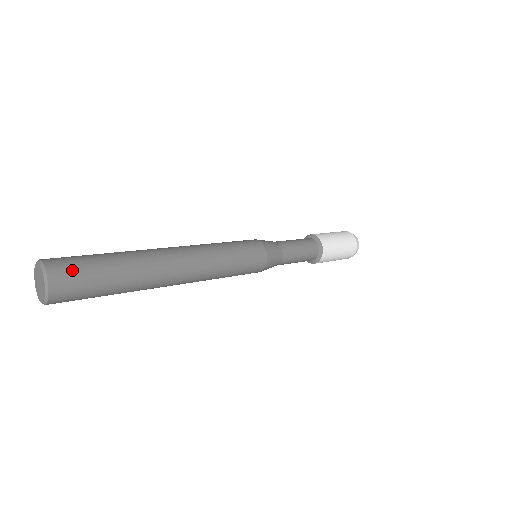
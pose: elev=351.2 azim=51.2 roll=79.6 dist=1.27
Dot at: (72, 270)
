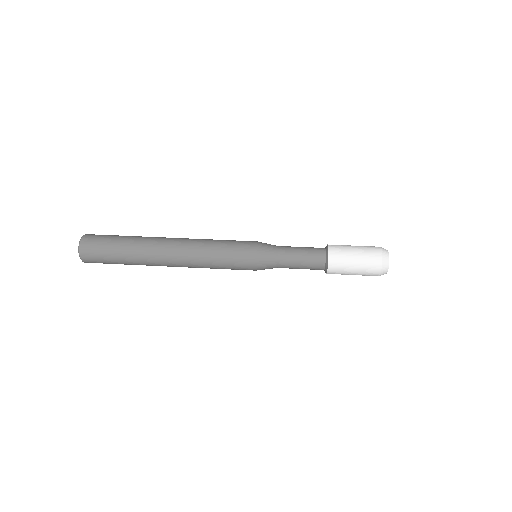
Dot at: (94, 250)
